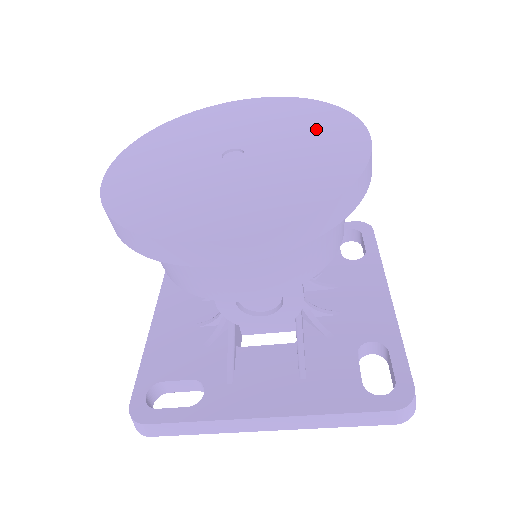
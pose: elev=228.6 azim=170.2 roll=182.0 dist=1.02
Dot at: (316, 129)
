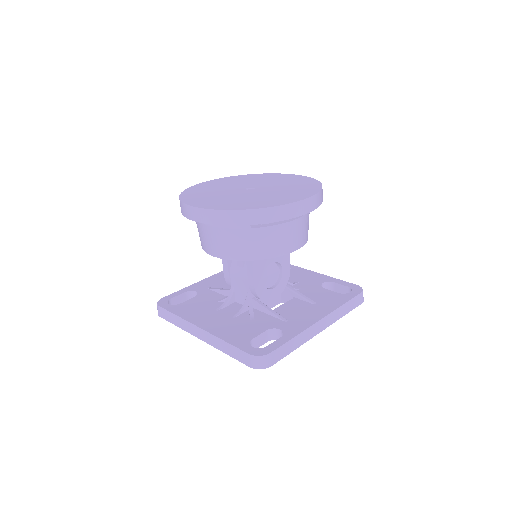
Dot at: (271, 178)
